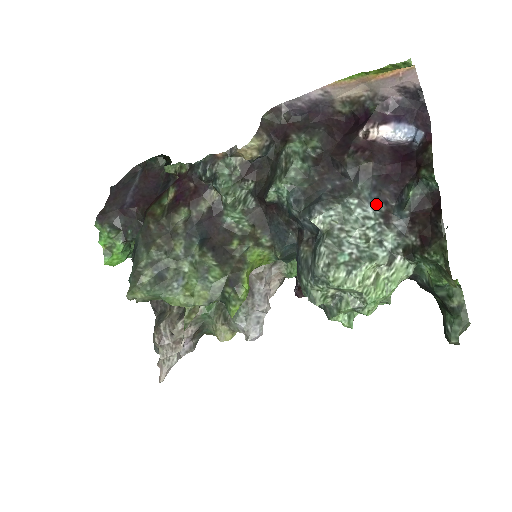
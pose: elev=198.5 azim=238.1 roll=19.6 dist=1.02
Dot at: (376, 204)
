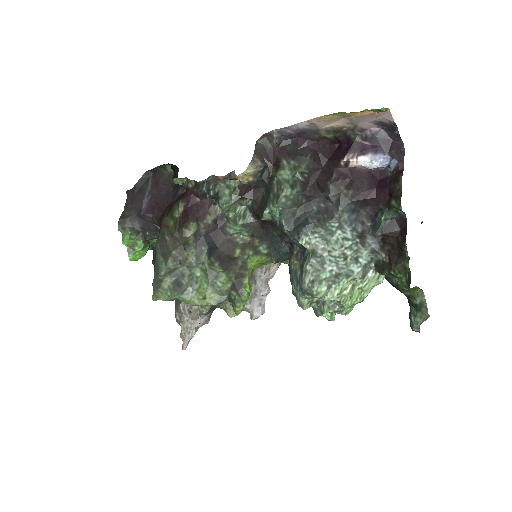
Dot at: (354, 226)
